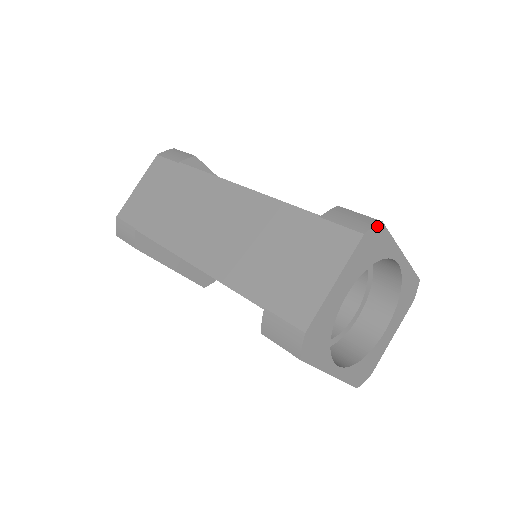
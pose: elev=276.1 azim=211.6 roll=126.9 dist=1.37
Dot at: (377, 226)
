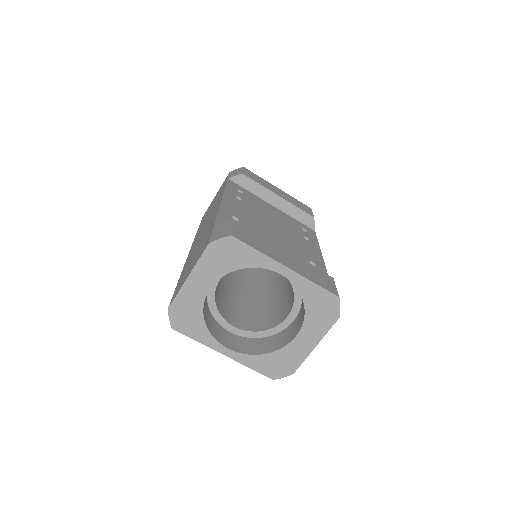
Dot at: (226, 239)
